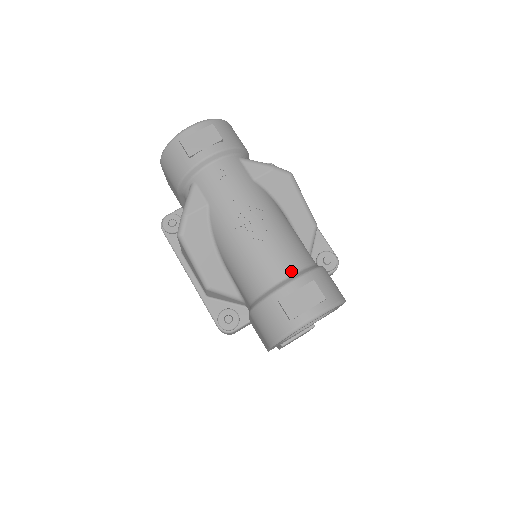
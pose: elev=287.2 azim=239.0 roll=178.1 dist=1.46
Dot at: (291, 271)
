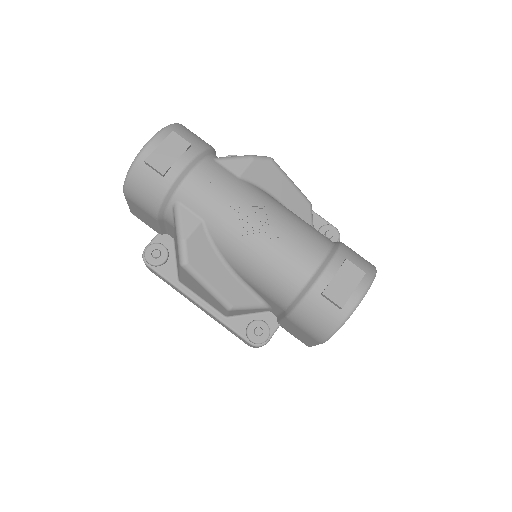
Dot at: (319, 258)
